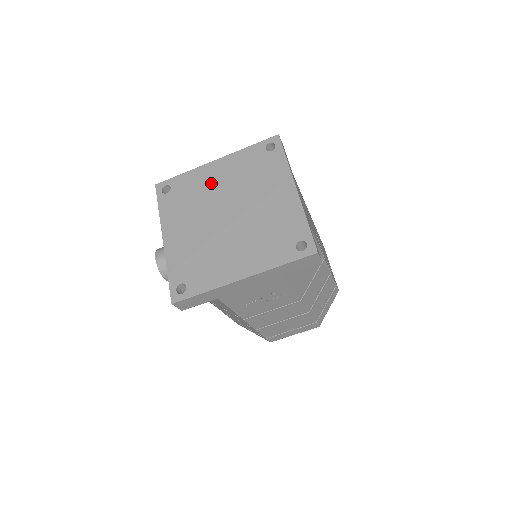
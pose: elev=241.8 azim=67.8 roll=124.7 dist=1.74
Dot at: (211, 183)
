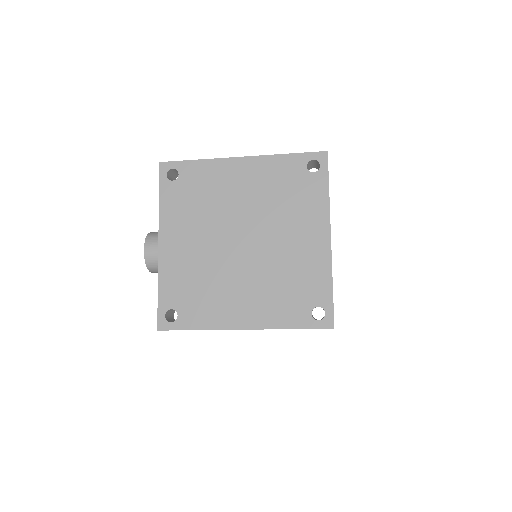
Dot at: (230, 188)
